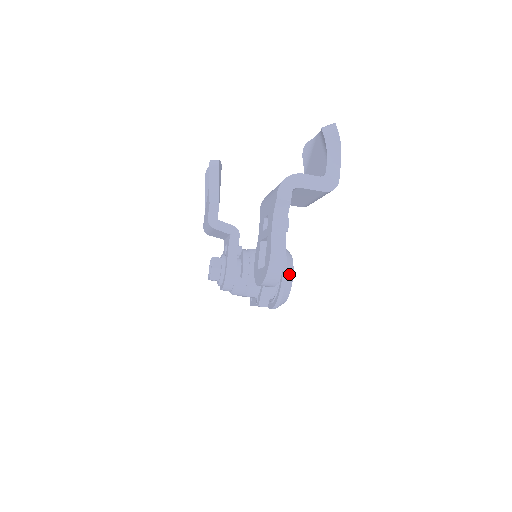
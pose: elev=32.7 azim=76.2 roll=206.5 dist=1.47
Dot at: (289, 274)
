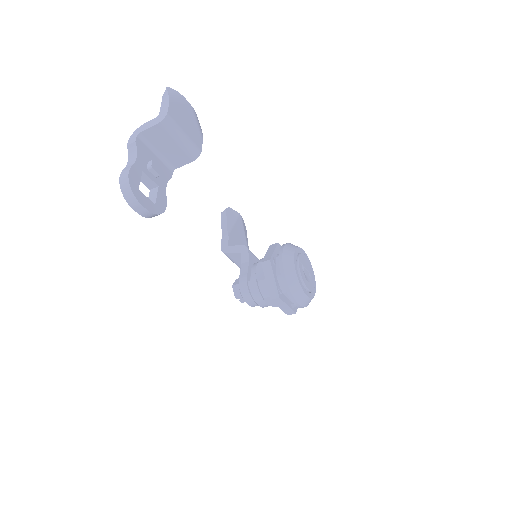
Dot at: (287, 258)
